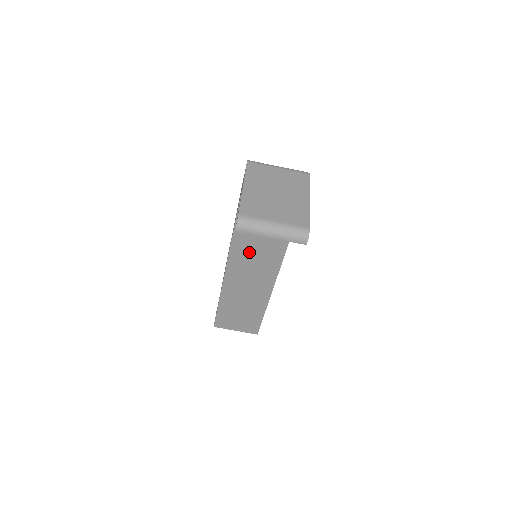
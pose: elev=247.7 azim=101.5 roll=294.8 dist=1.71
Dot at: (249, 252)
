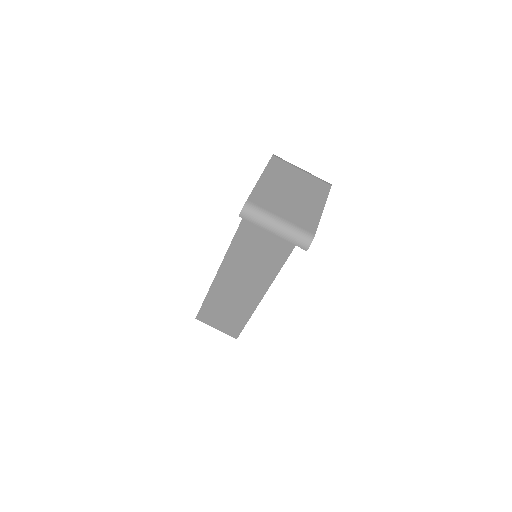
Dot at: (250, 250)
